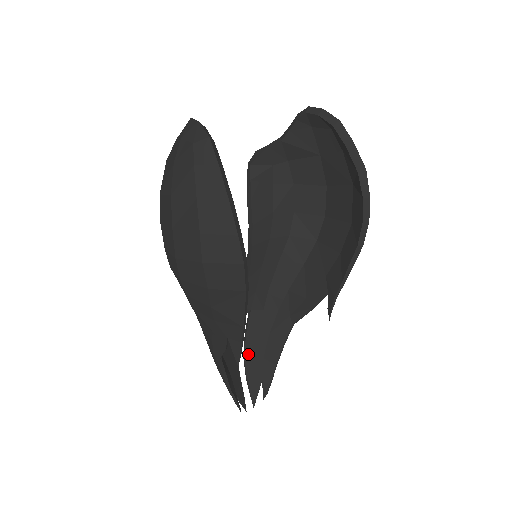
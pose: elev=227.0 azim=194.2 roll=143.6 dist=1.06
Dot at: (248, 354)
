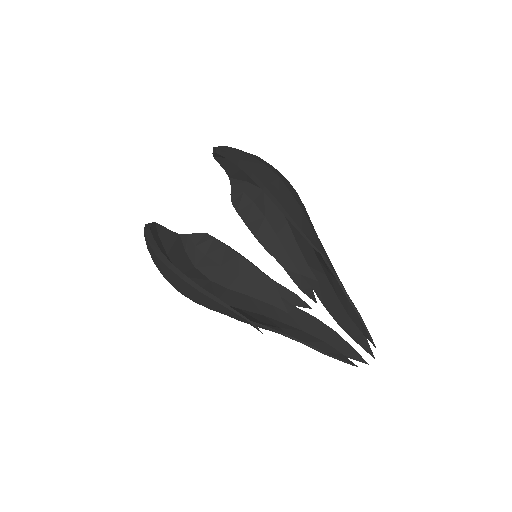
Dot at: (337, 319)
